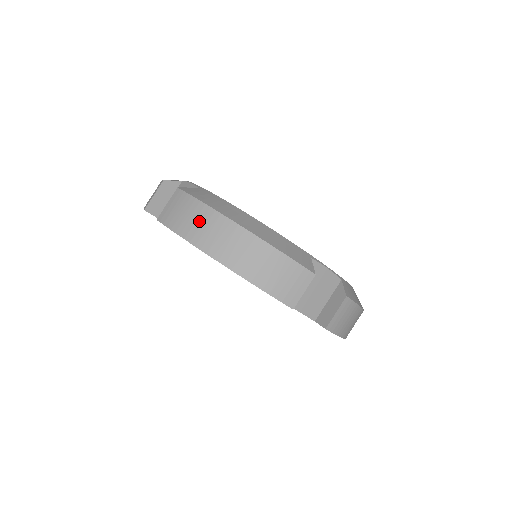
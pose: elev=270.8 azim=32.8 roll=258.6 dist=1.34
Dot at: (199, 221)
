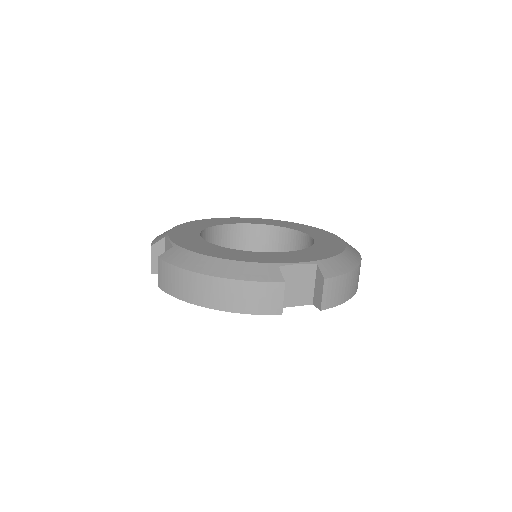
Dot at: (181, 282)
